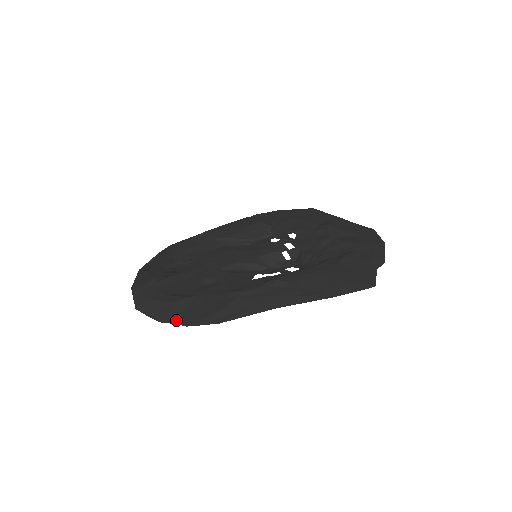
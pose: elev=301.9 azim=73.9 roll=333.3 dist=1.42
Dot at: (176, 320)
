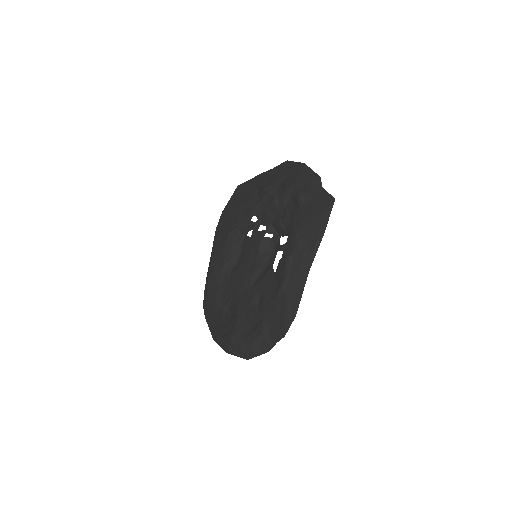
Dot at: (275, 340)
